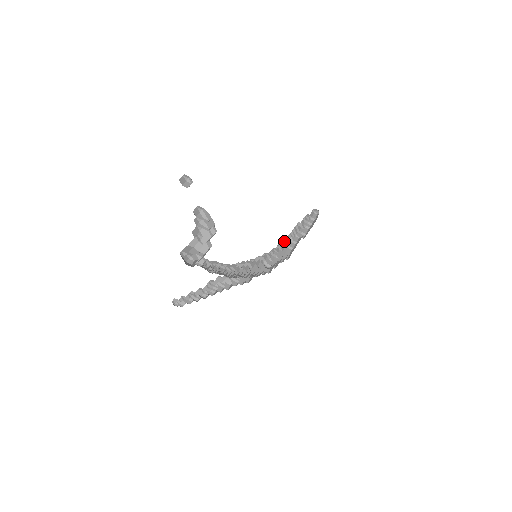
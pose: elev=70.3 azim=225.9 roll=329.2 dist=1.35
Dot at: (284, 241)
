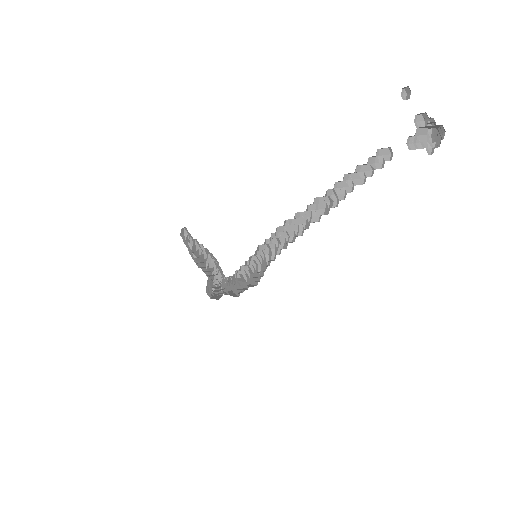
Dot at: (229, 279)
